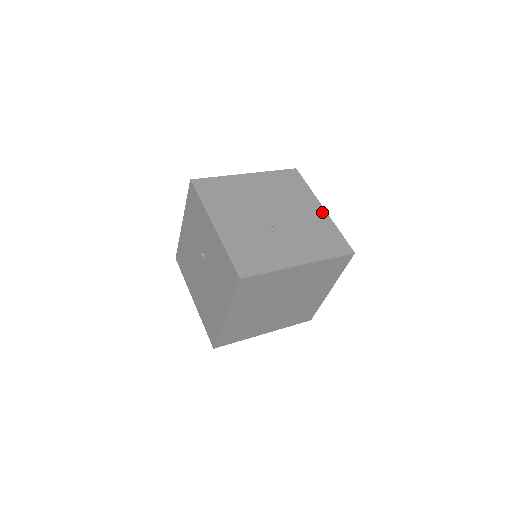
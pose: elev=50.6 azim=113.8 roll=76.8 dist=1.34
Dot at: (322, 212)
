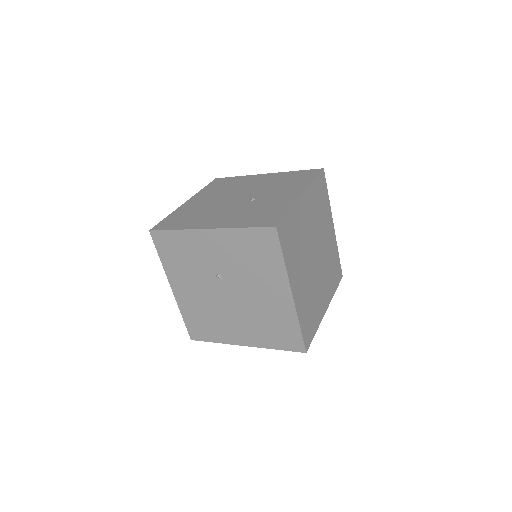
Dot at: (269, 175)
